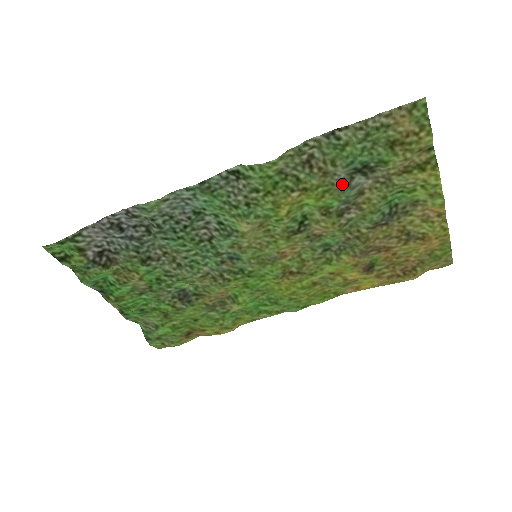
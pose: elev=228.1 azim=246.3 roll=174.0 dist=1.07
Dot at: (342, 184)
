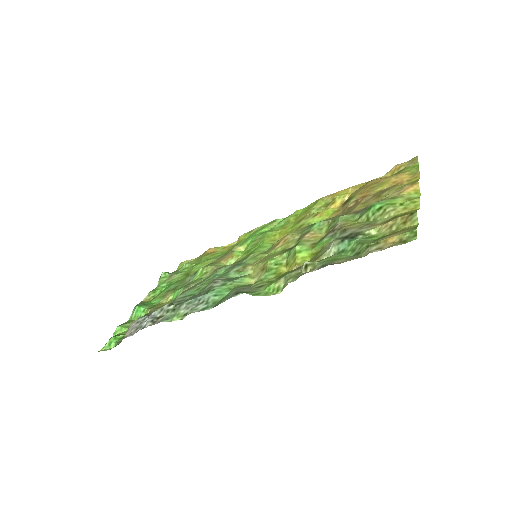
Dot at: (331, 242)
